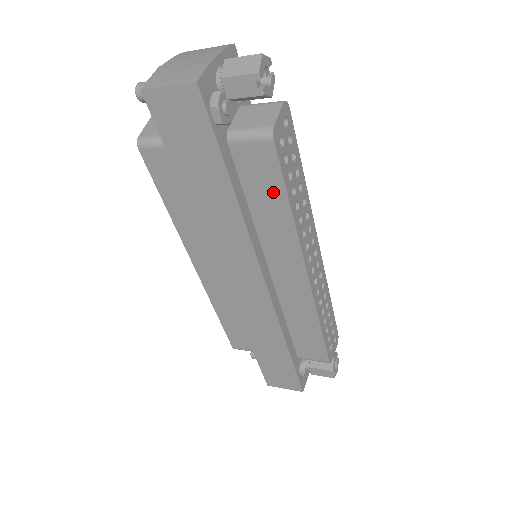
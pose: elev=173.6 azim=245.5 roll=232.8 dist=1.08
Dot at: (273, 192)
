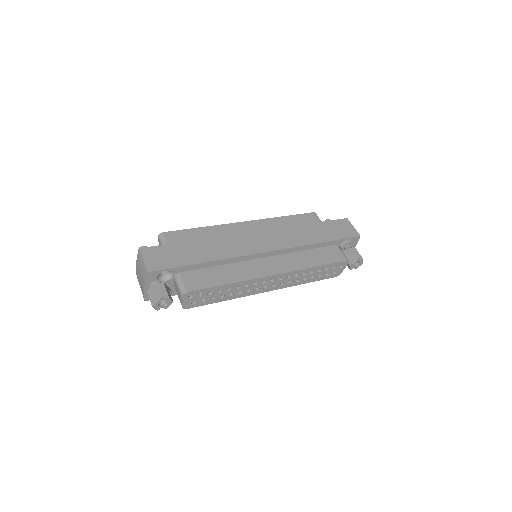
Dot at: occluded
